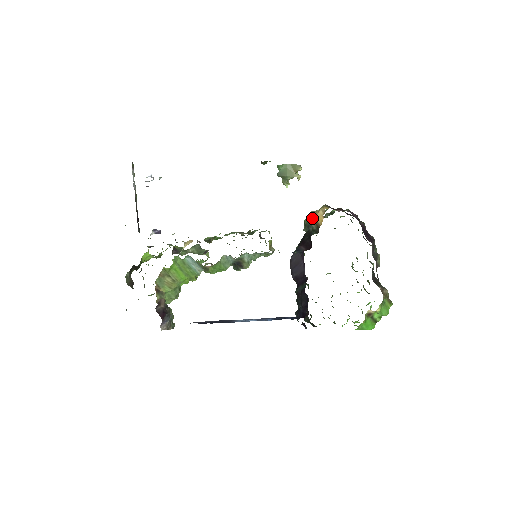
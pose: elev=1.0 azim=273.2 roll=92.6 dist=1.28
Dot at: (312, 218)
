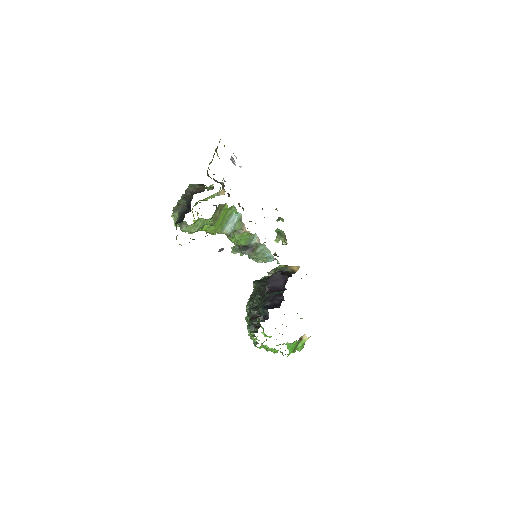
Dot at: (288, 266)
